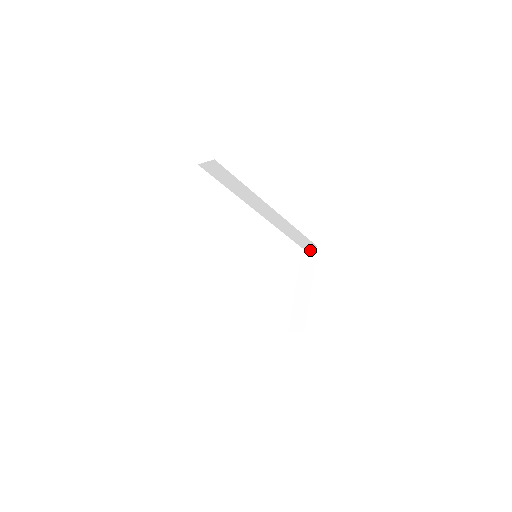
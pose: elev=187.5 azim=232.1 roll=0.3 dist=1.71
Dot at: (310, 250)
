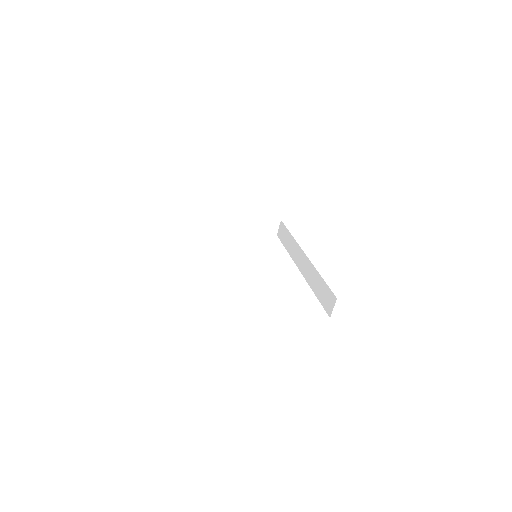
Dot at: occluded
